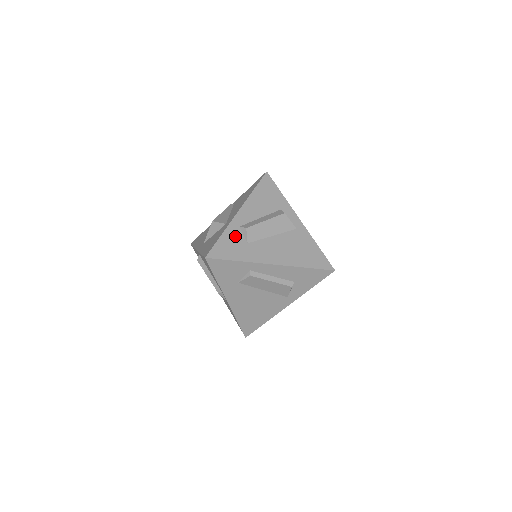
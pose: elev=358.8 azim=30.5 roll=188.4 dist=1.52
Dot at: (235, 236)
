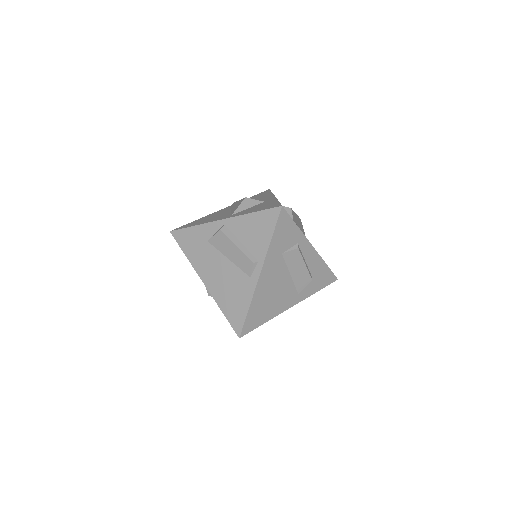
Dot at: occluded
